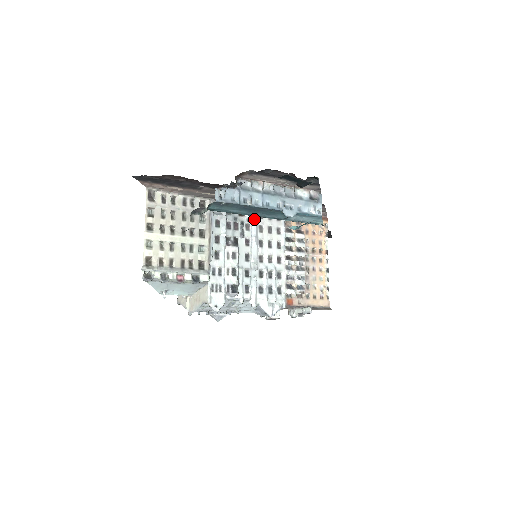
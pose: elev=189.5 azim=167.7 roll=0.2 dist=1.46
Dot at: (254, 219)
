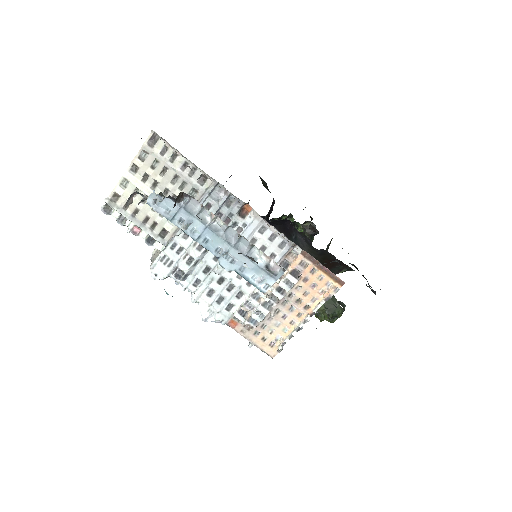
Dot at: (250, 228)
